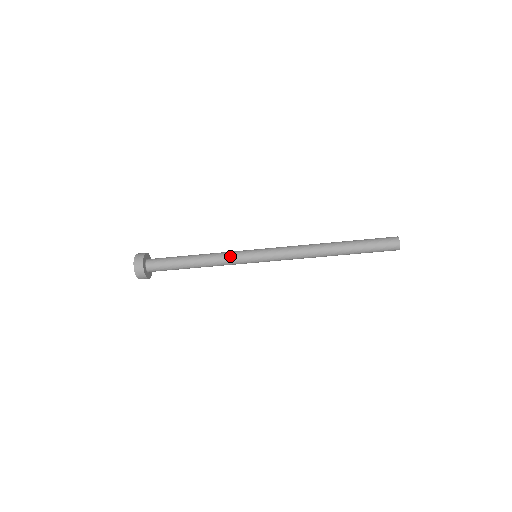
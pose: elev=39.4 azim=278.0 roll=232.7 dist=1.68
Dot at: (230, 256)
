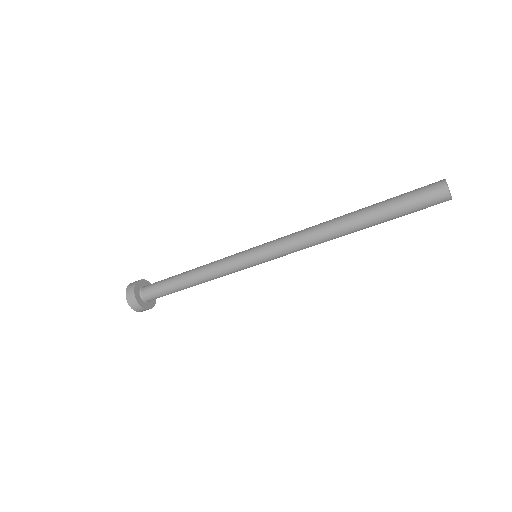
Dot at: (223, 261)
